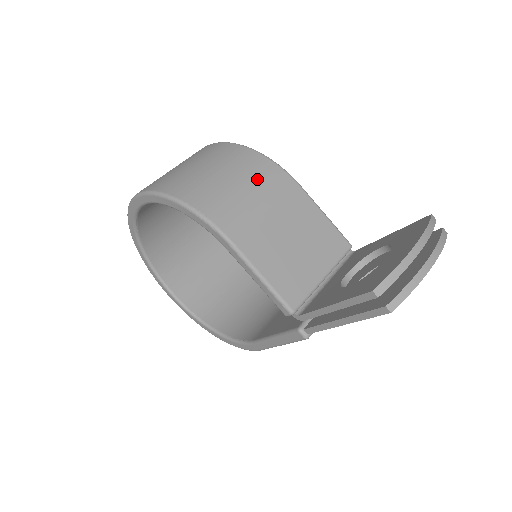
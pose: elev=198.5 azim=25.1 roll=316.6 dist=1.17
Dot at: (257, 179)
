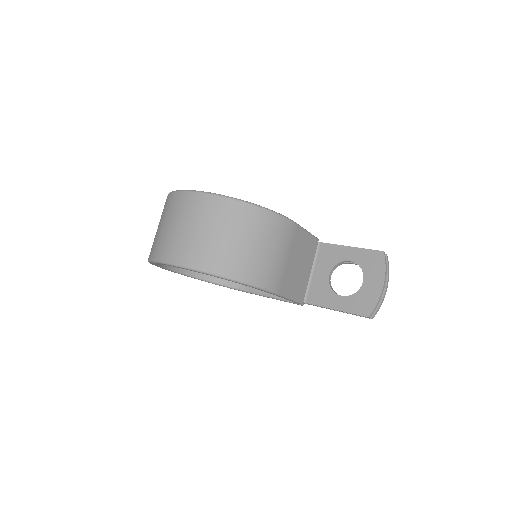
Dot at: (278, 238)
